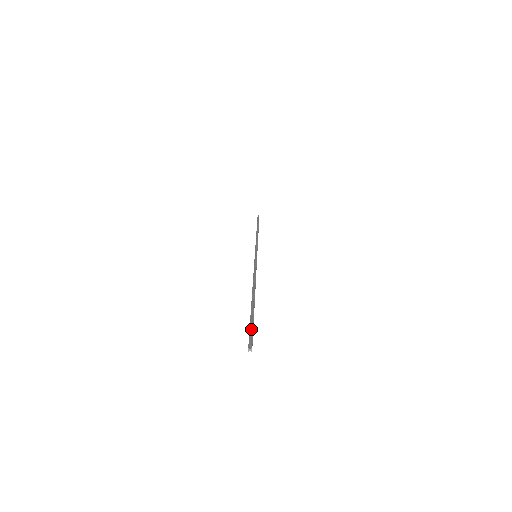
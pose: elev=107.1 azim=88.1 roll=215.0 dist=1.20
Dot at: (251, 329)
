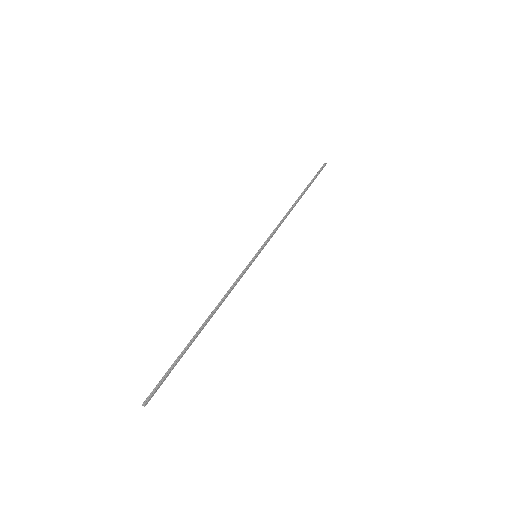
Dot at: (162, 379)
